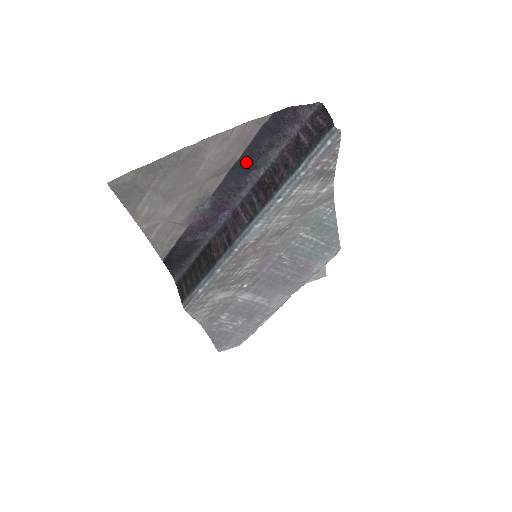
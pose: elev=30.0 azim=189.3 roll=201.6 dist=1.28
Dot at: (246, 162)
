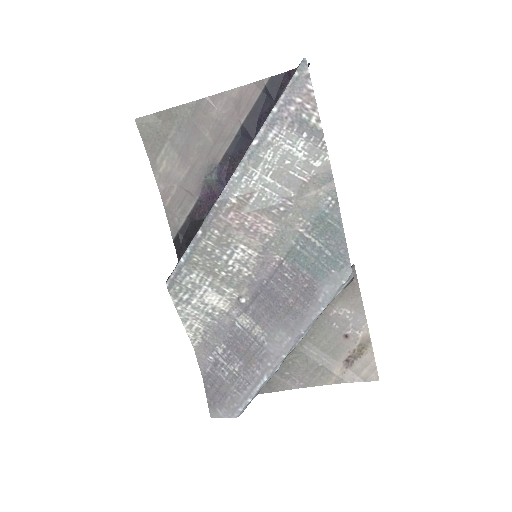
Dot at: (249, 129)
